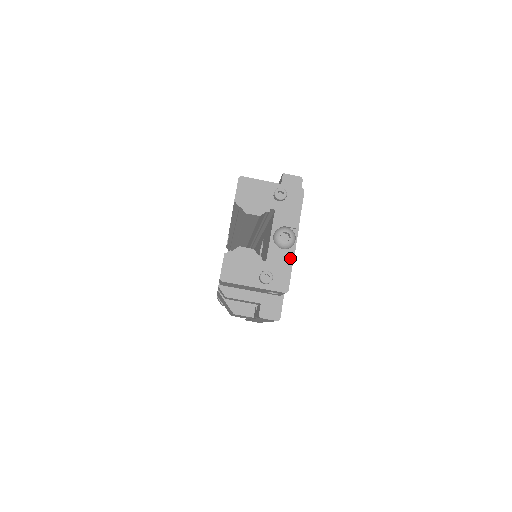
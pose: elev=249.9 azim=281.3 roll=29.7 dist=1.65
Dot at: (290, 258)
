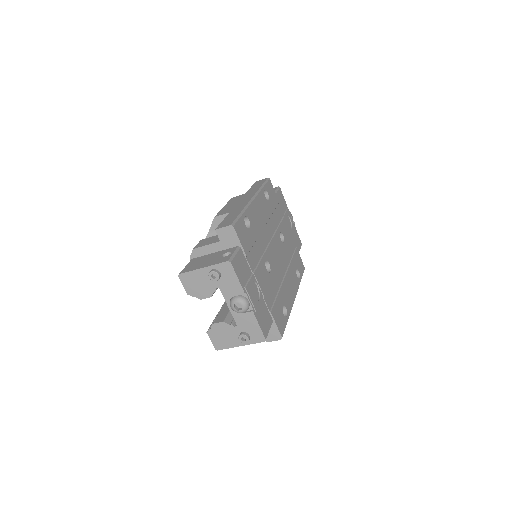
Dot at: (252, 317)
